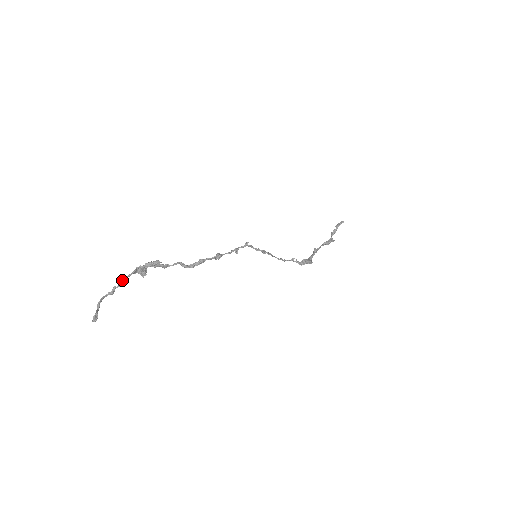
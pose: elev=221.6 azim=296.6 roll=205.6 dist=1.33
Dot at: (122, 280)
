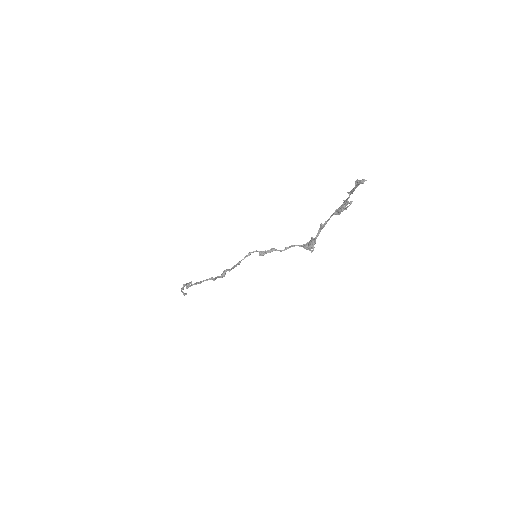
Dot at: (182, 287)
